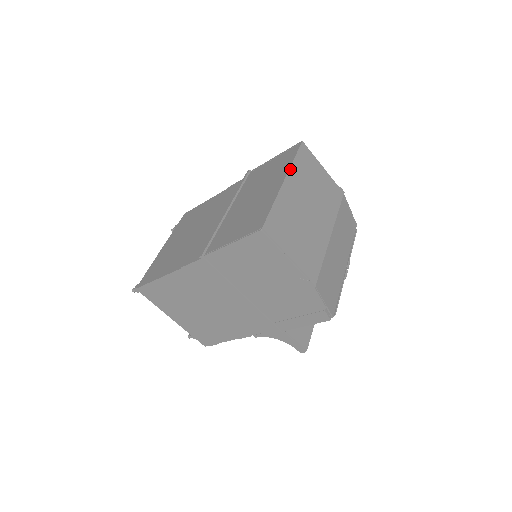
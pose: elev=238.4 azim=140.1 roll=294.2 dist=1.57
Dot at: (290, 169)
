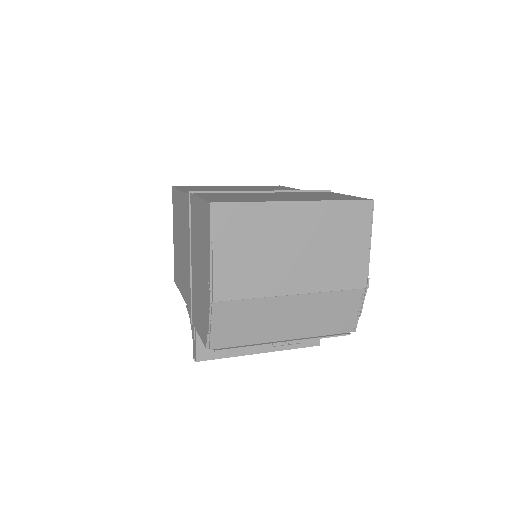
Dot at: (319, 201)
